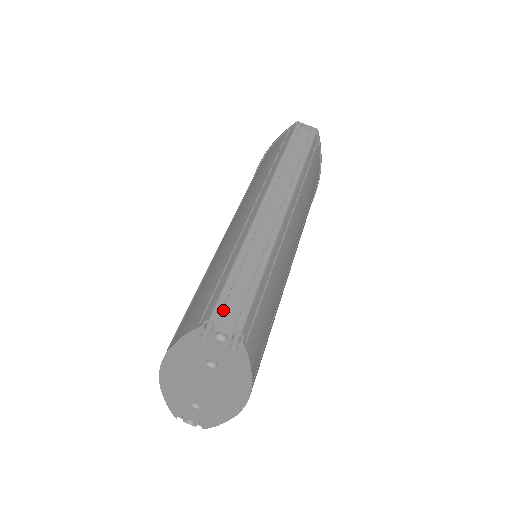
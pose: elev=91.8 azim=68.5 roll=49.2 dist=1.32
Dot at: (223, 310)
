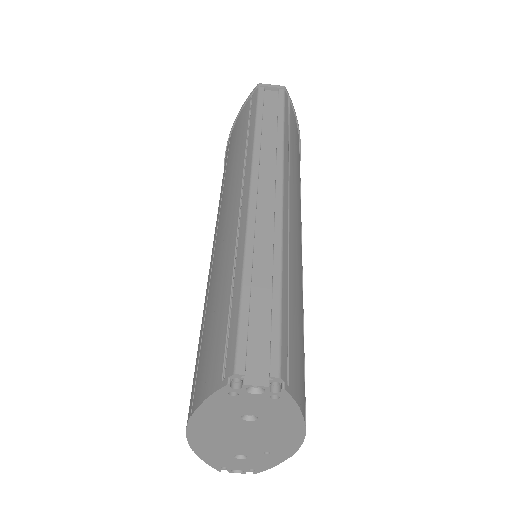
Dot at: (247, 354)
